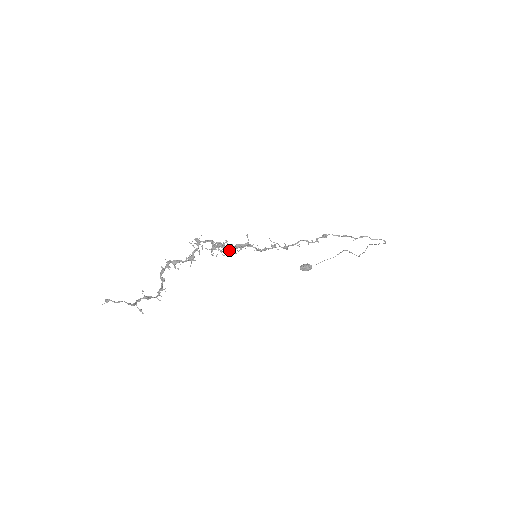
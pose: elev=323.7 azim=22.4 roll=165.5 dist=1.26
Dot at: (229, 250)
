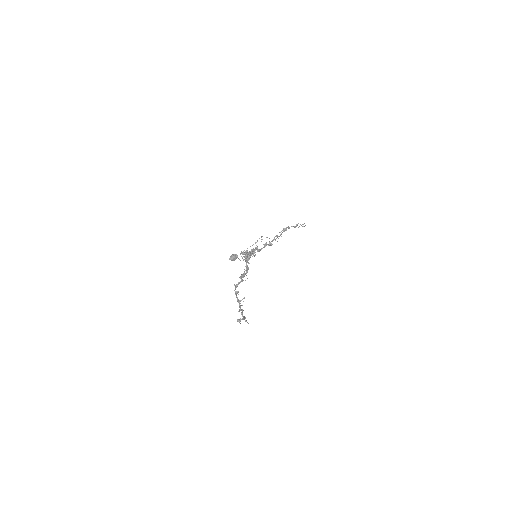
Dot at: (252, 256)
